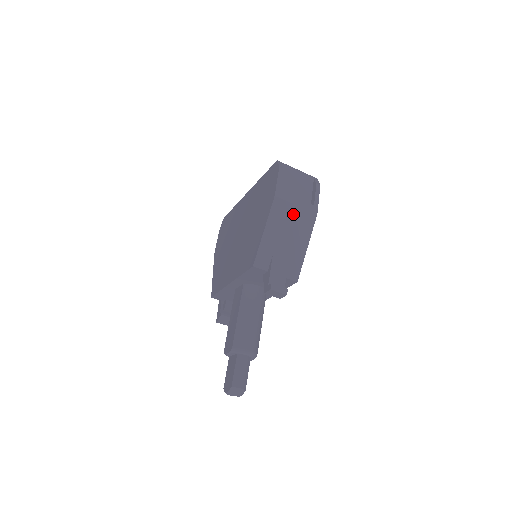
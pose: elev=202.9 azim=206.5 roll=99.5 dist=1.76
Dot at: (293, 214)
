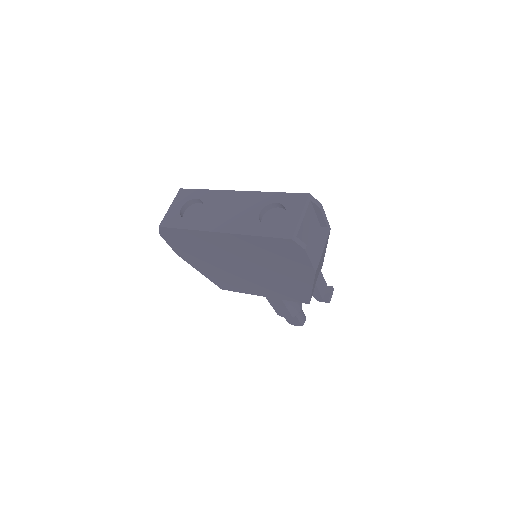
Dot at: occluded
